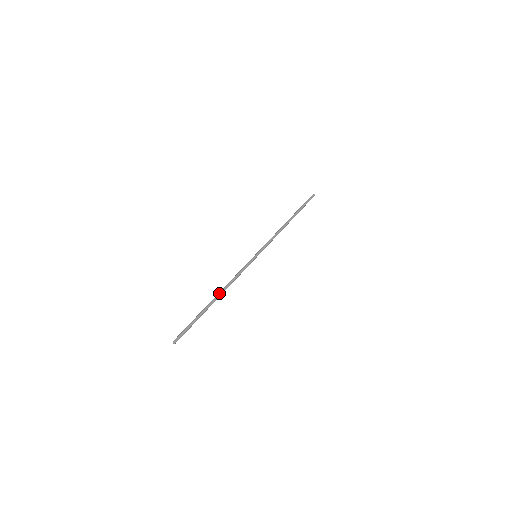
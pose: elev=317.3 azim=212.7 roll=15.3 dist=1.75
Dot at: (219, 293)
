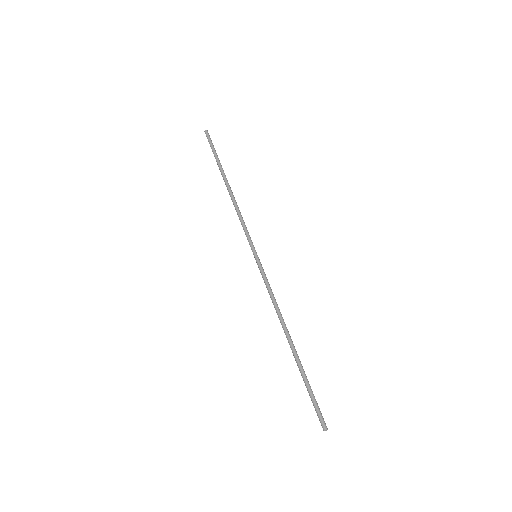
Dot at: (286, 333)
